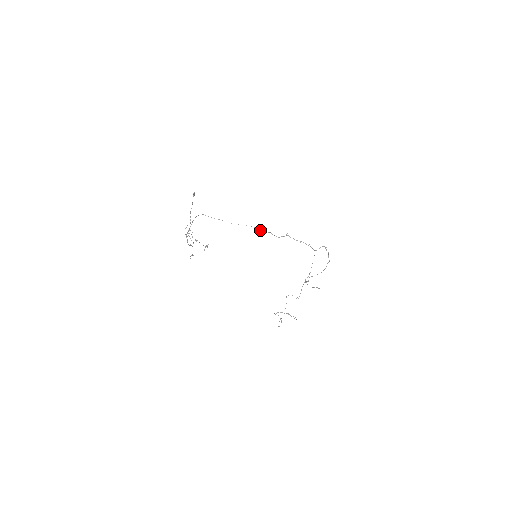
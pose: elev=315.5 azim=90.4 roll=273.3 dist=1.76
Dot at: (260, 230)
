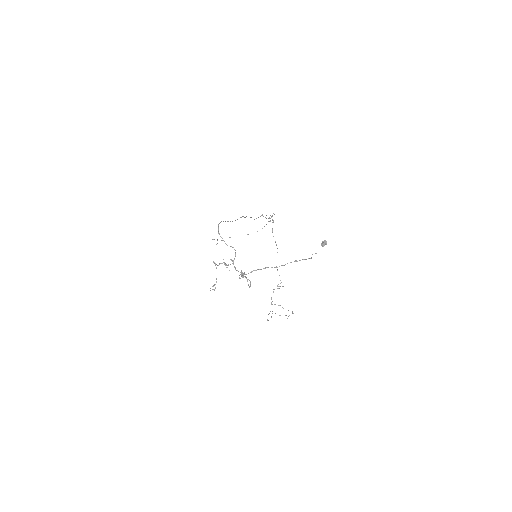
Dot at: occluded
